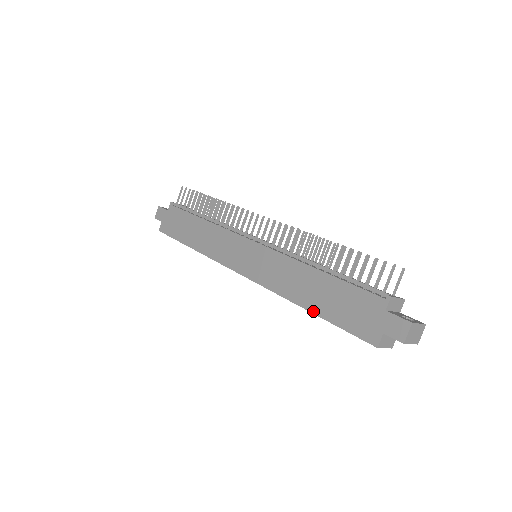
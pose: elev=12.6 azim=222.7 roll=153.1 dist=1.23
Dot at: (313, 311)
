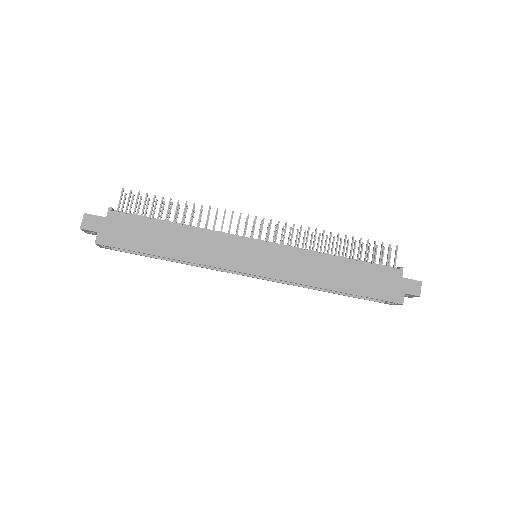
Dot at: (344, 291)
